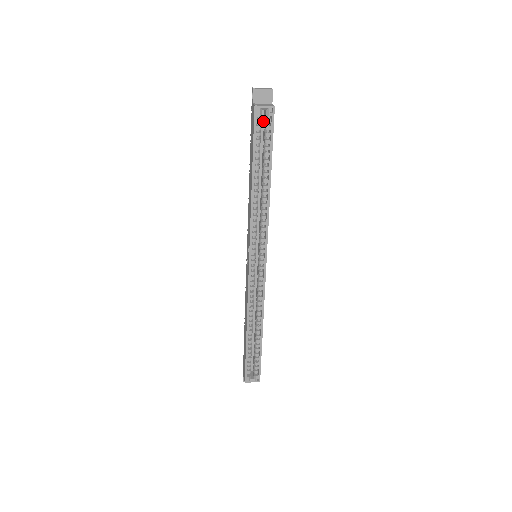
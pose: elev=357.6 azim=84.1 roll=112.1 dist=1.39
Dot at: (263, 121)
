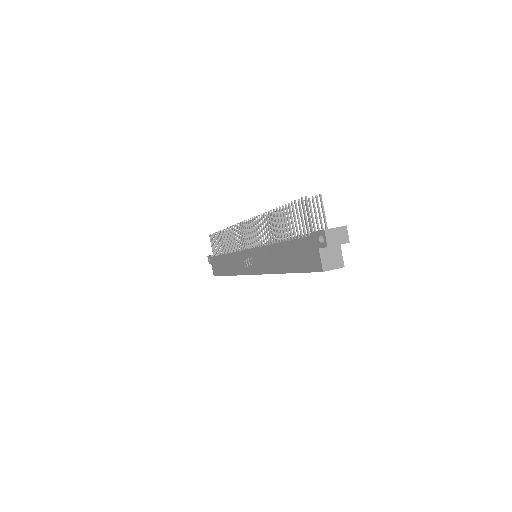
Dot at: occluded
